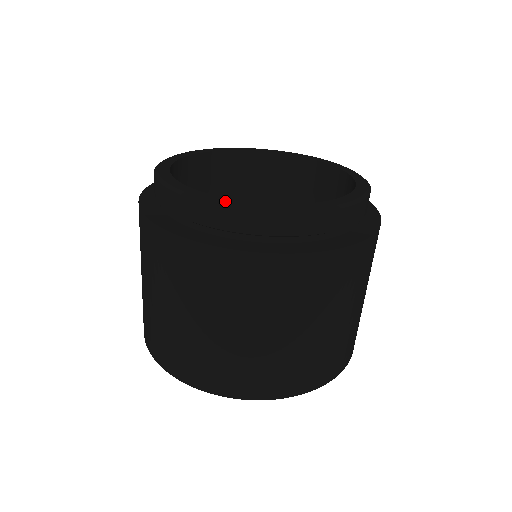
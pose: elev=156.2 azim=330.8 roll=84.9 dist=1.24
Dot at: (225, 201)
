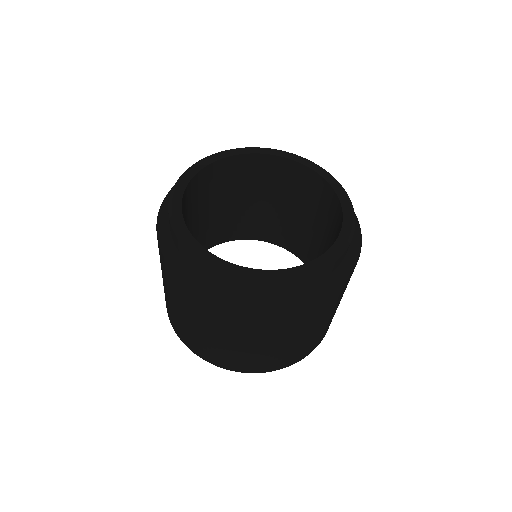
Dot at: (242, 273)
